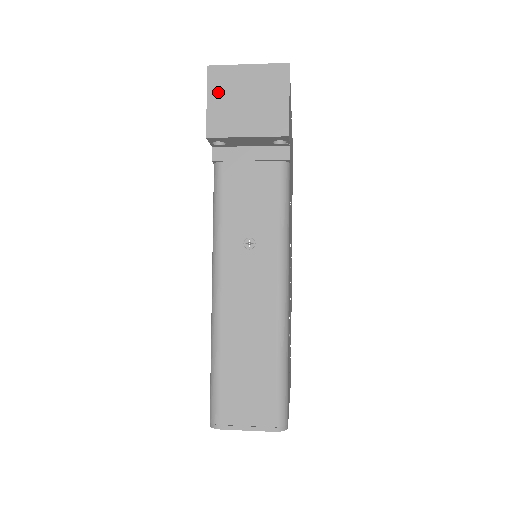
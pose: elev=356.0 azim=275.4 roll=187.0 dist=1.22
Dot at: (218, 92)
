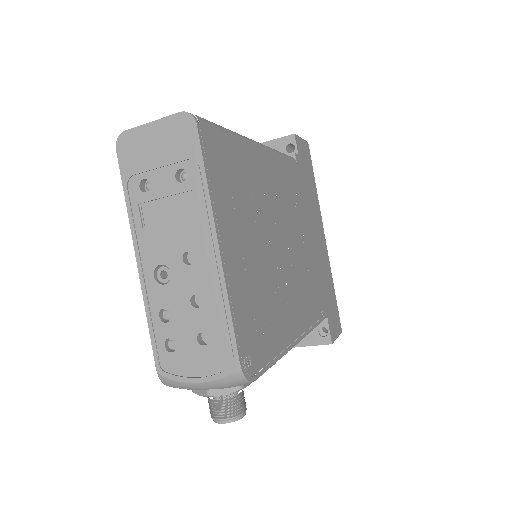
Dot at: occluded
